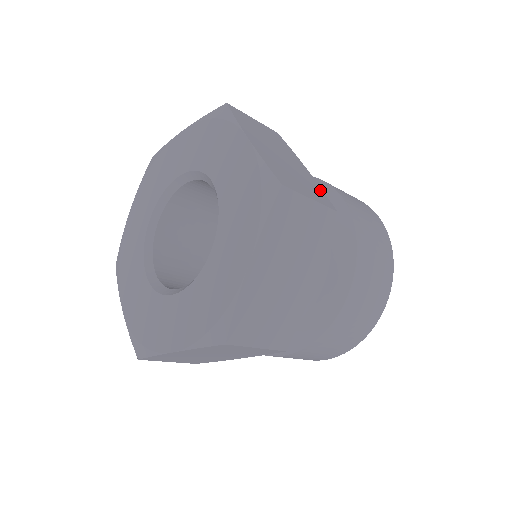
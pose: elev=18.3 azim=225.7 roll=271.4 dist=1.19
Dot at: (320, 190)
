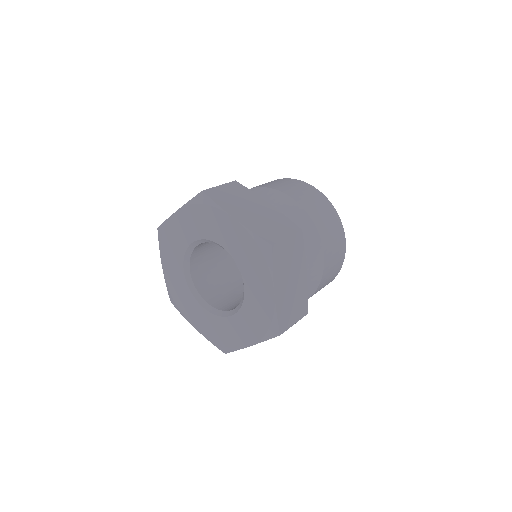
Dot at: (285, 219)
